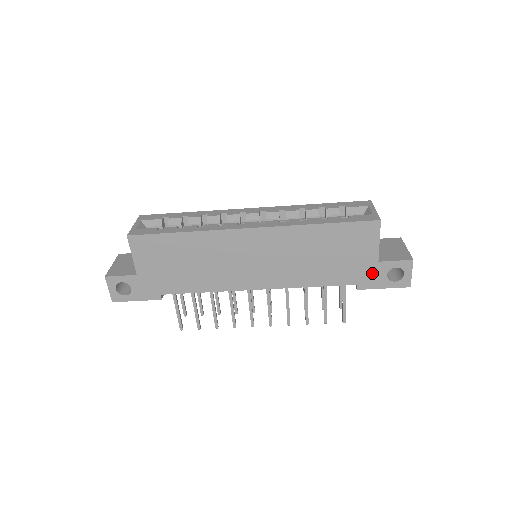
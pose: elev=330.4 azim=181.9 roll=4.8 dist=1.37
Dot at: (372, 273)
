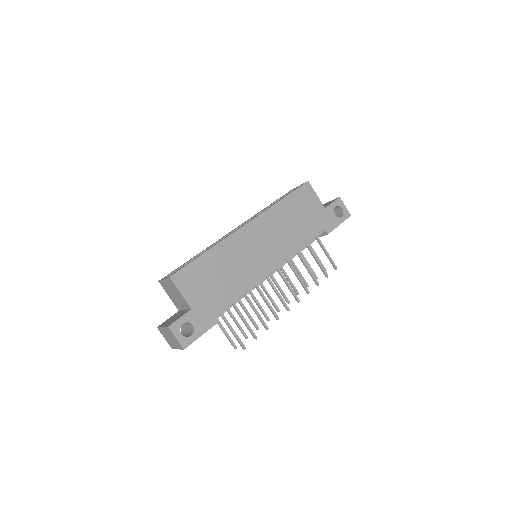
Dot at: (327, 218)
